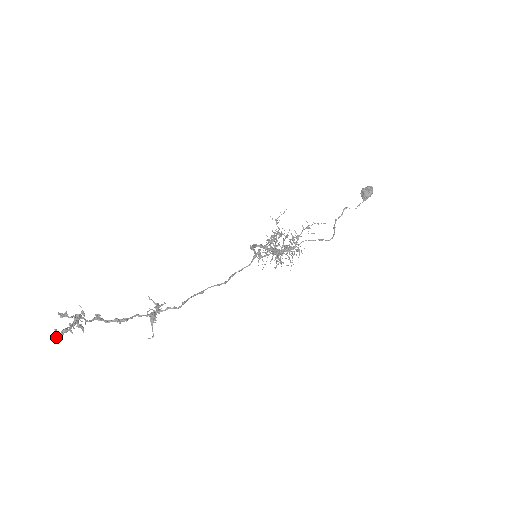
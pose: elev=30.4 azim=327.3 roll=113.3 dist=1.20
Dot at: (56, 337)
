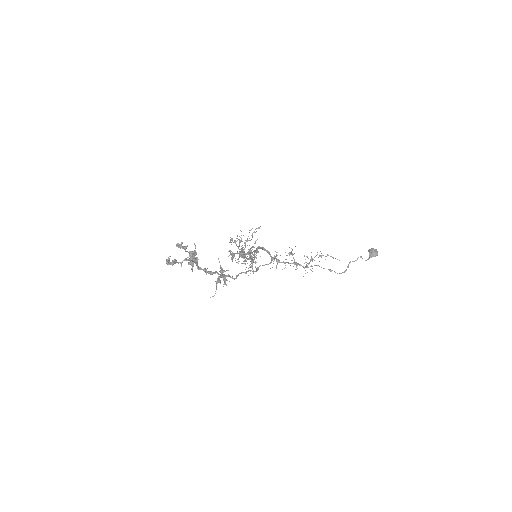
Dot at: (168, 264)
